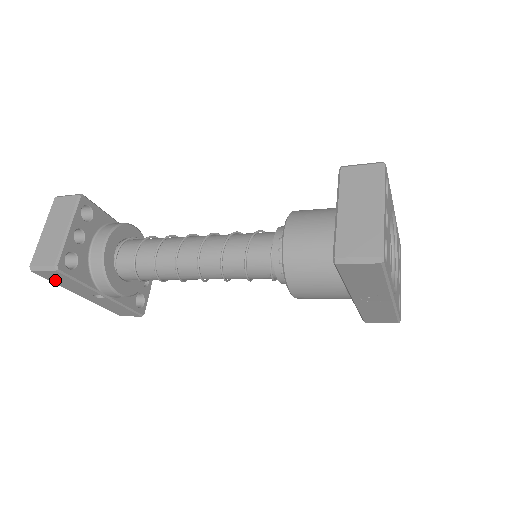
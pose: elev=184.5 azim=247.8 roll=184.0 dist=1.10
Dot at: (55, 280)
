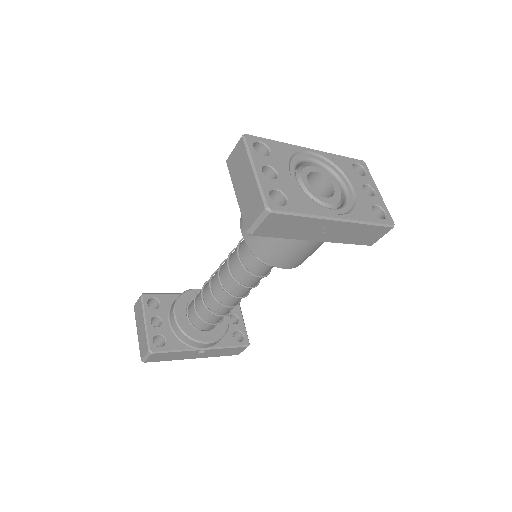
Dot at: (163, 359)
